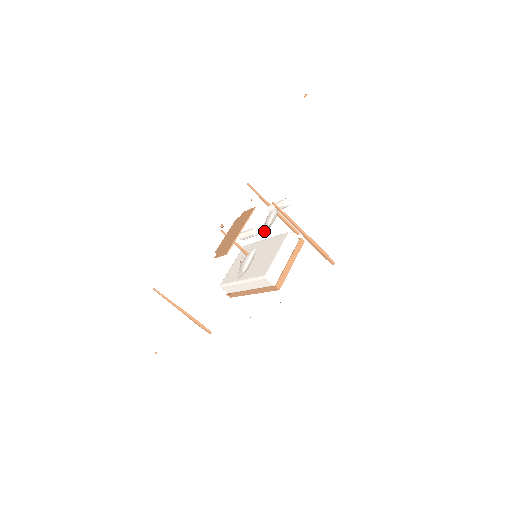
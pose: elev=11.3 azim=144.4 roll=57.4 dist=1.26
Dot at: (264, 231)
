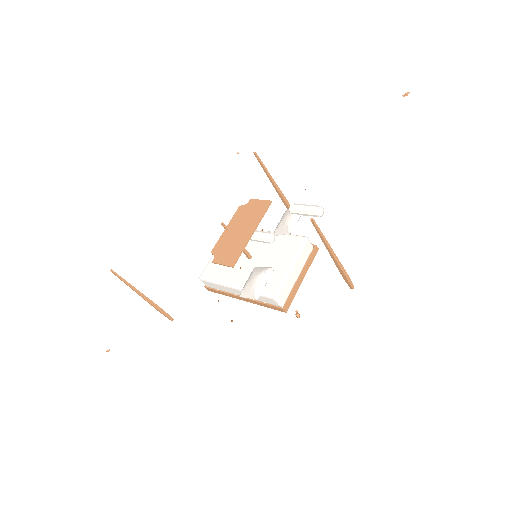
Dot at: occluded
